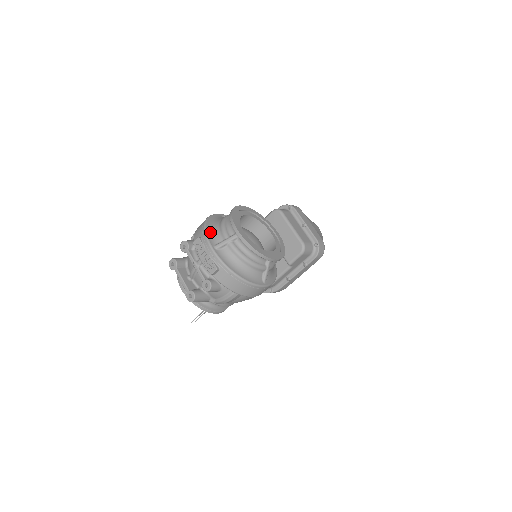
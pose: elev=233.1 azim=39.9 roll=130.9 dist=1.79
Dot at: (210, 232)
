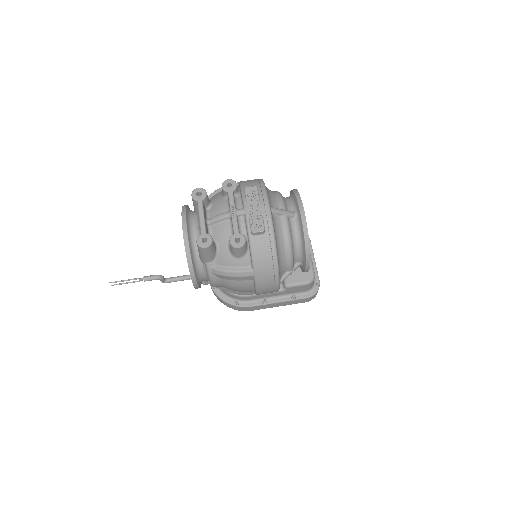
Dot at: (268, 192)
